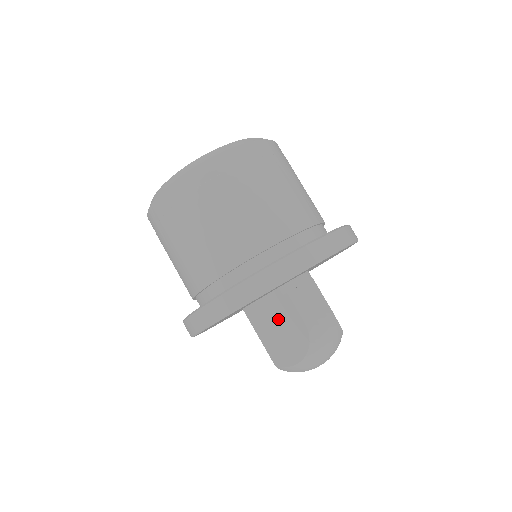
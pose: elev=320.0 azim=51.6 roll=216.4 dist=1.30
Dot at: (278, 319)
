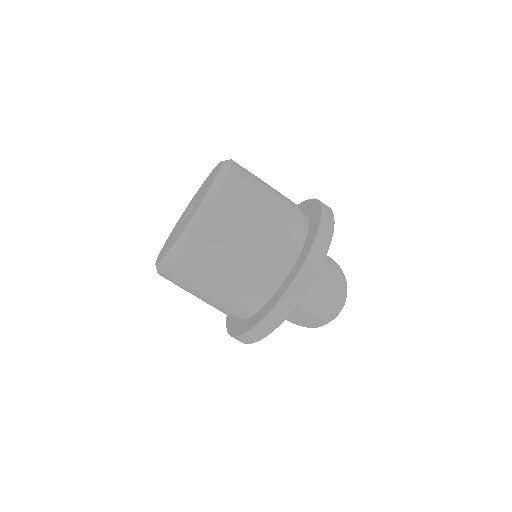
Dot at: (313, 284)
